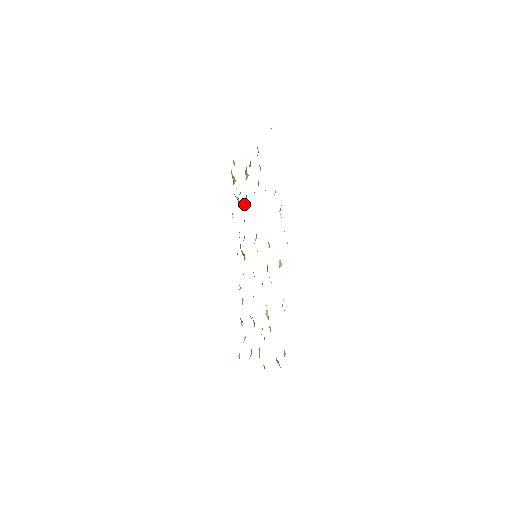
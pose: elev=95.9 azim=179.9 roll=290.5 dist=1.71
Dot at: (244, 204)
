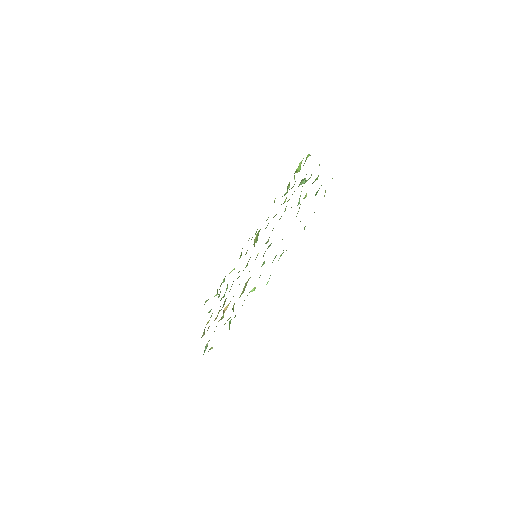
Dot at: occluded
